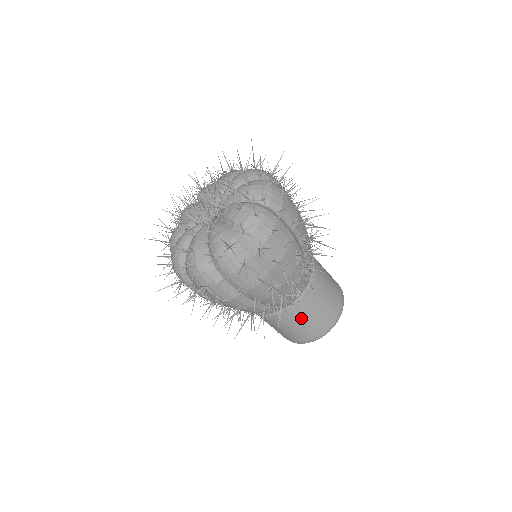
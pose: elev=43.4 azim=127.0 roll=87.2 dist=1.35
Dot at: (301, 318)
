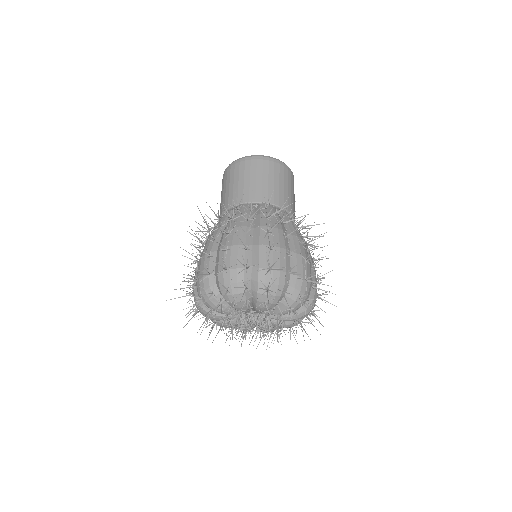
Dot at: occluded
